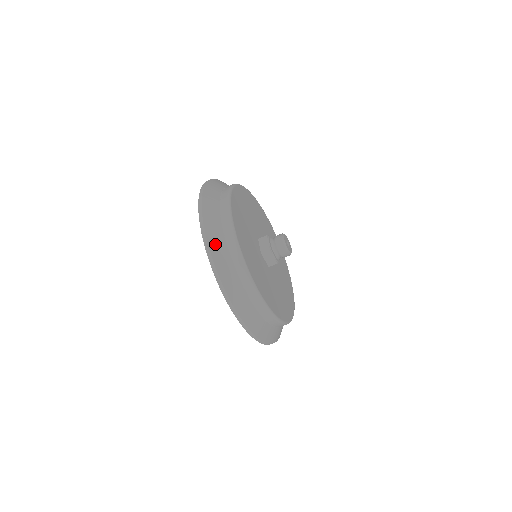
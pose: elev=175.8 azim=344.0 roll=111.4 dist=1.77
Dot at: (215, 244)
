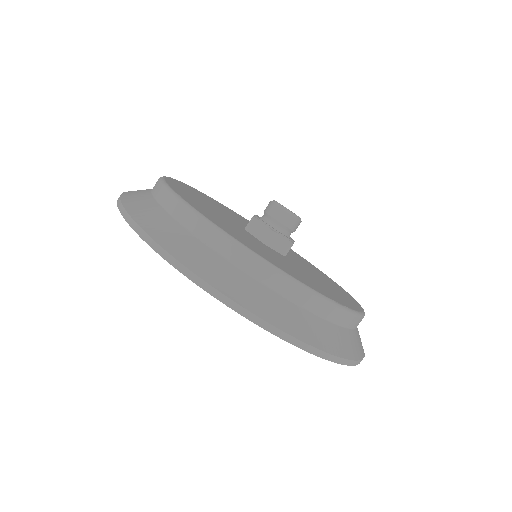
Dot at: (339, 345)
